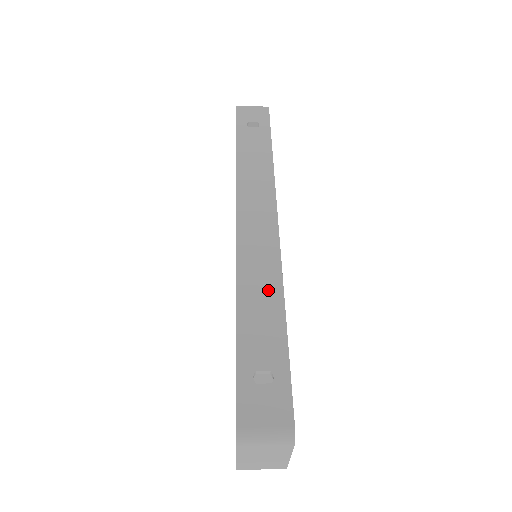
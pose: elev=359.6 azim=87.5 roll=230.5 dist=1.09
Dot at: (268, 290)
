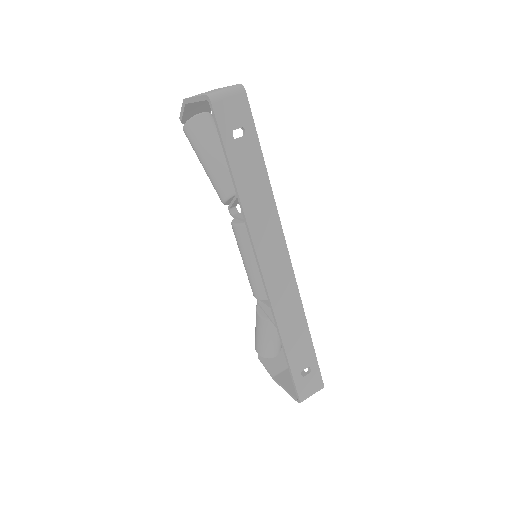
Dot at: (297, 320)
